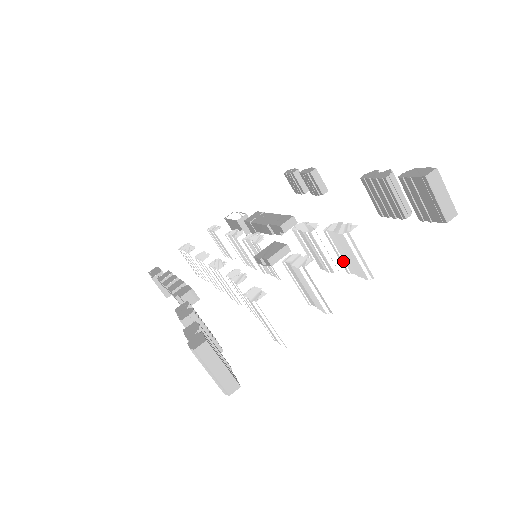
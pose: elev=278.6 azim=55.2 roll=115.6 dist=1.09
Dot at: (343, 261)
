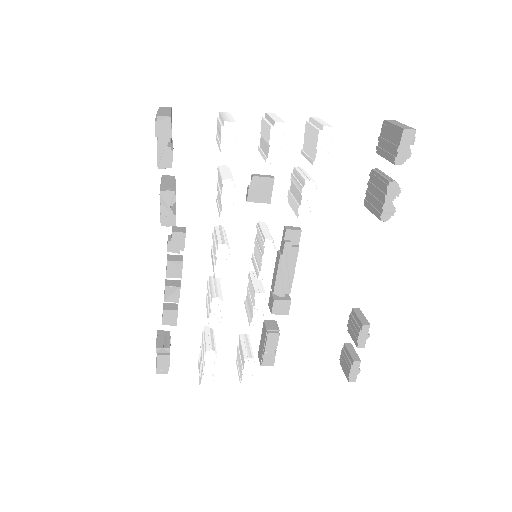
Dot at: (310, 158)
